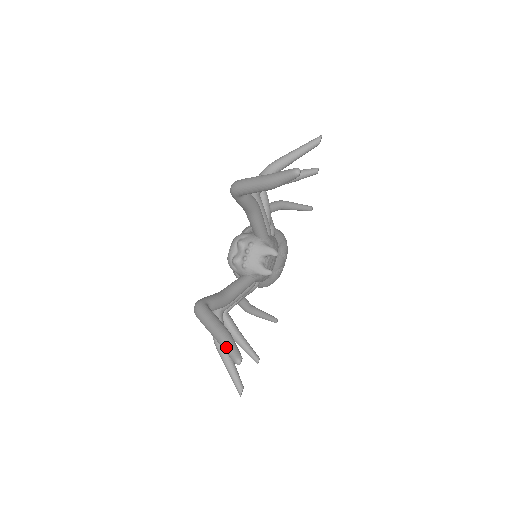
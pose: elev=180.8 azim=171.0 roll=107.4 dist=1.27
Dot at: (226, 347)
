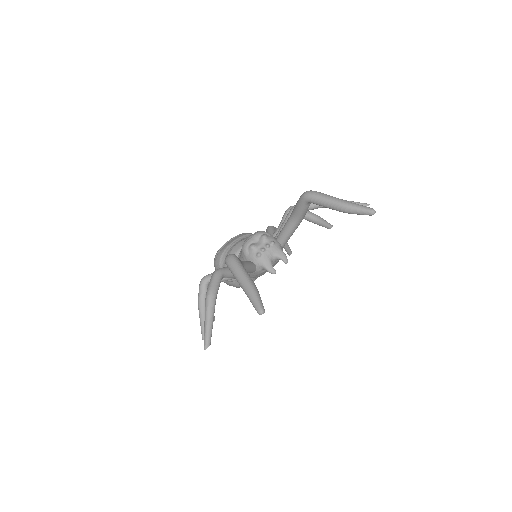
Dot at: (255, 297)
